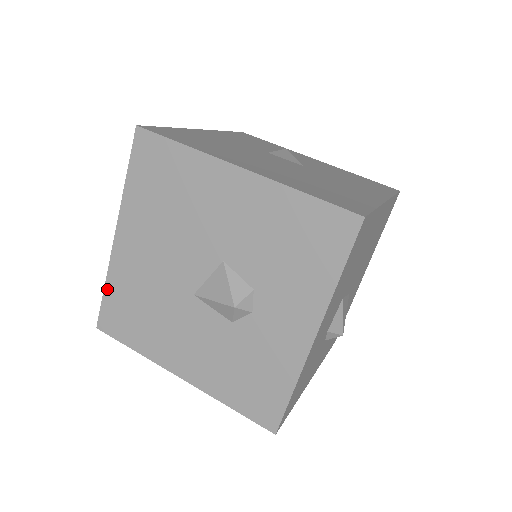
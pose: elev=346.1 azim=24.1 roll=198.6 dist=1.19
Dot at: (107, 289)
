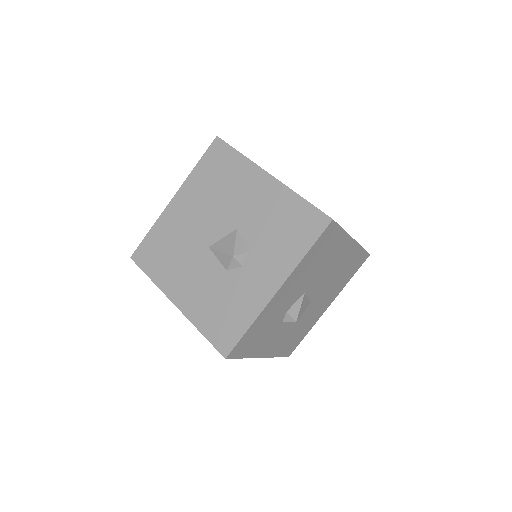
Dot at: (151, 232)
